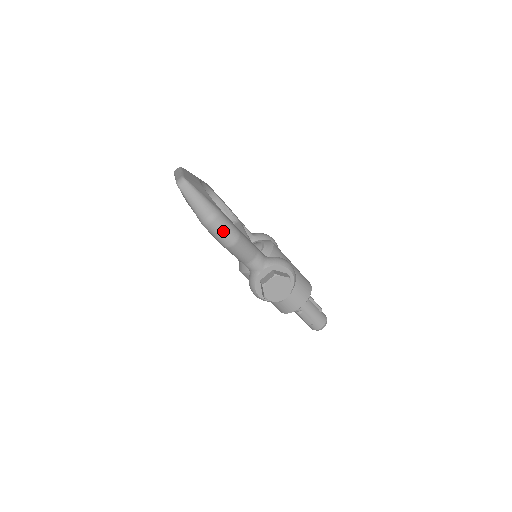
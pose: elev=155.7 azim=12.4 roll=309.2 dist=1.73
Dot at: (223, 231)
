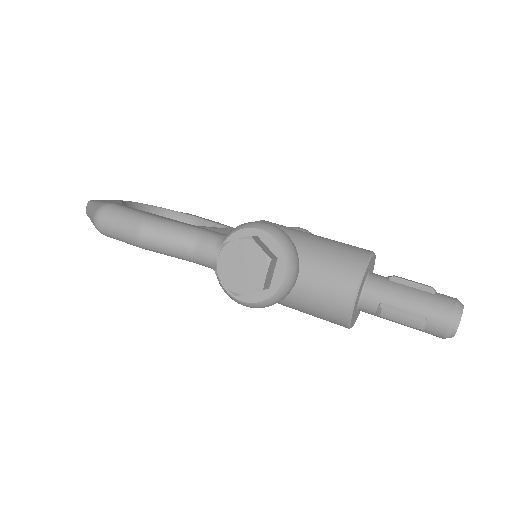
Dot at: (117, 223)
